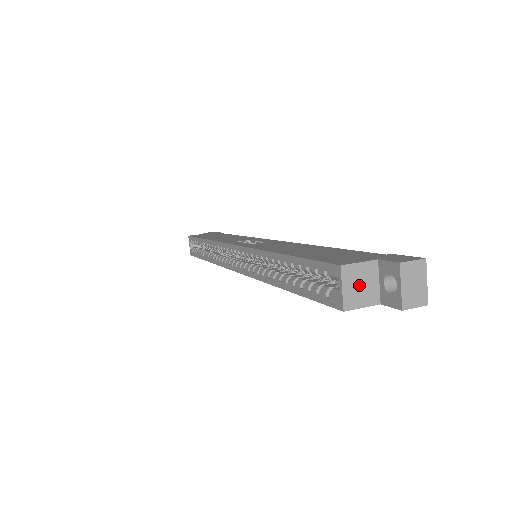
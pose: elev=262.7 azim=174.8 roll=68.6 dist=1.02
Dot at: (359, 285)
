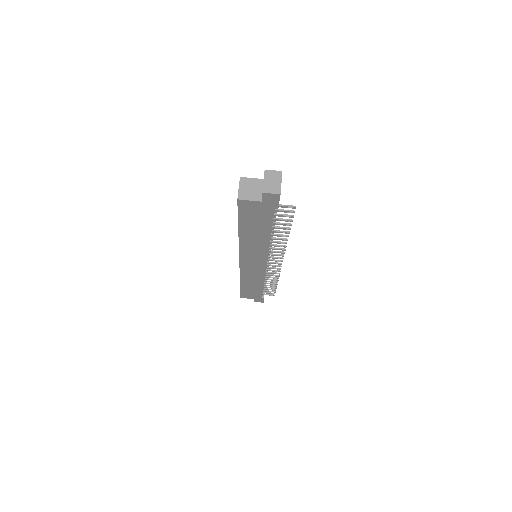
Dot at: (250, 189)
